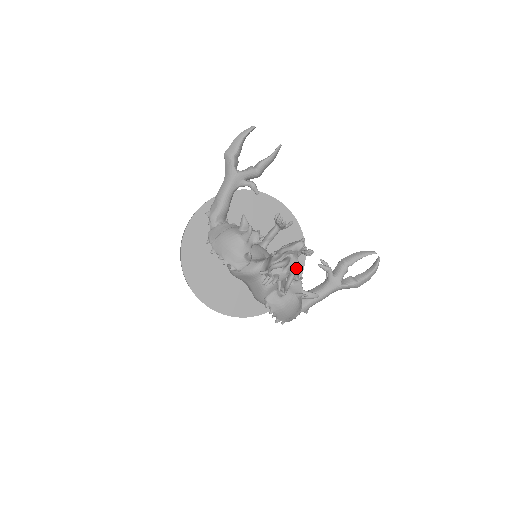
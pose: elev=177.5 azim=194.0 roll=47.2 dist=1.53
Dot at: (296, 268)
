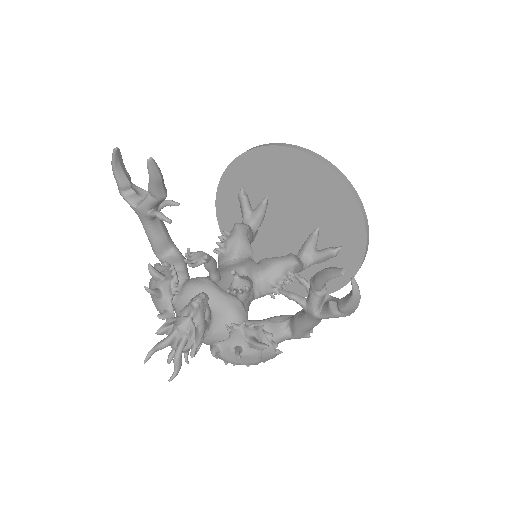
Dot at: (193, 338)
